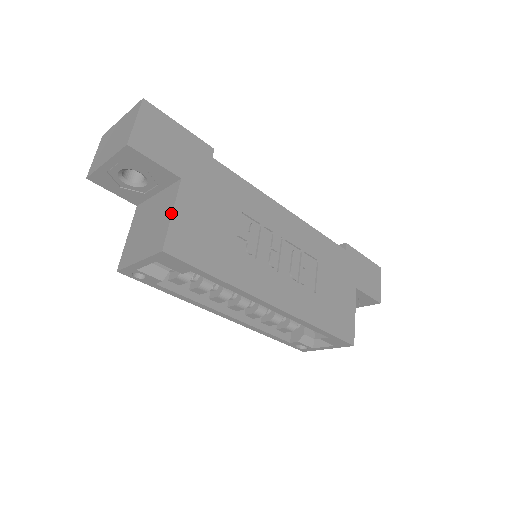
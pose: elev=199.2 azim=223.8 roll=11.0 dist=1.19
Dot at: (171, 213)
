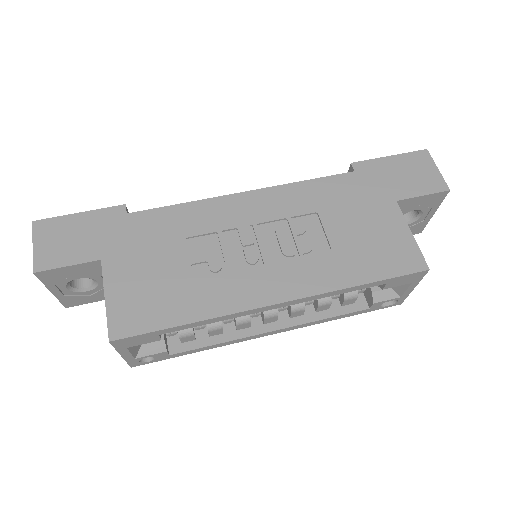
Dot at: occluded
